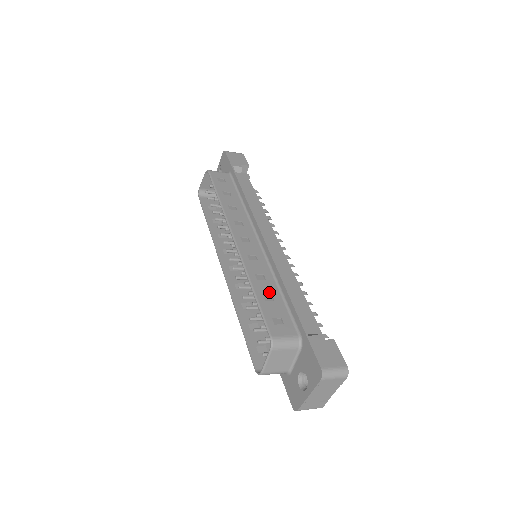
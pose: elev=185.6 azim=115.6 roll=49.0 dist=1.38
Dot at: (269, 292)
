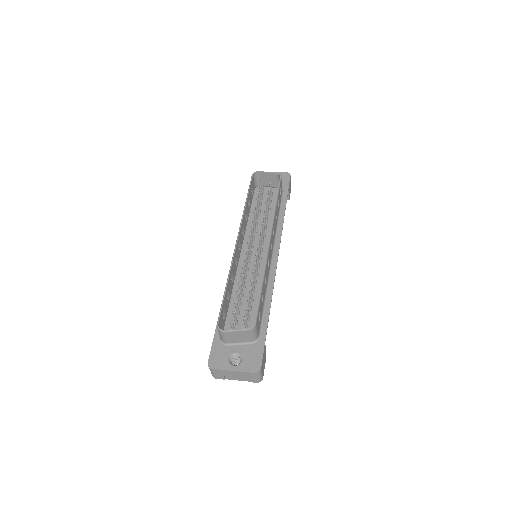
Dot at: (264, 294)
